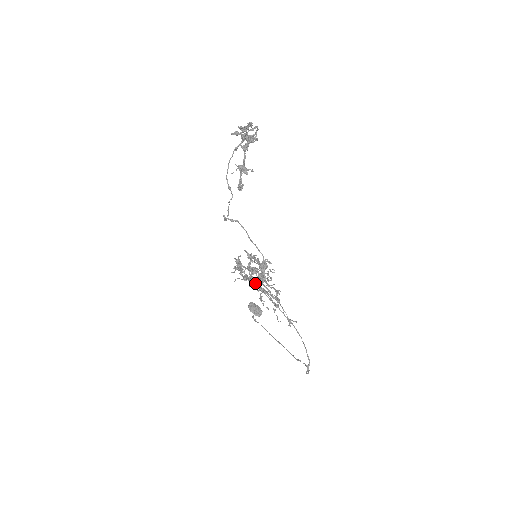
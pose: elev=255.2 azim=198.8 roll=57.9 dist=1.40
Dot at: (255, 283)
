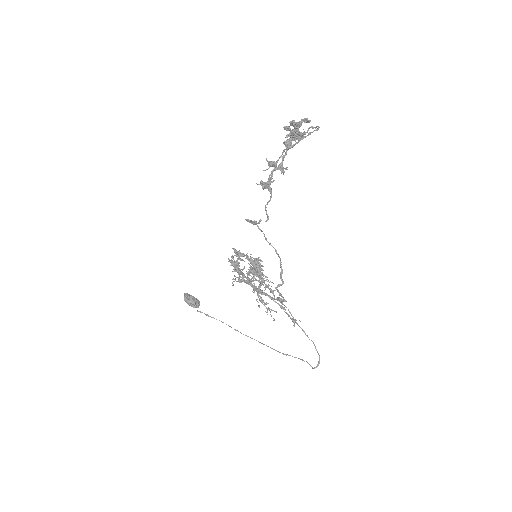
Dot at: (253, 285)
